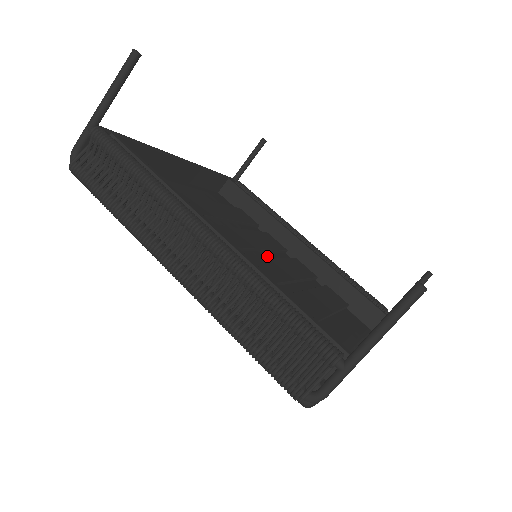
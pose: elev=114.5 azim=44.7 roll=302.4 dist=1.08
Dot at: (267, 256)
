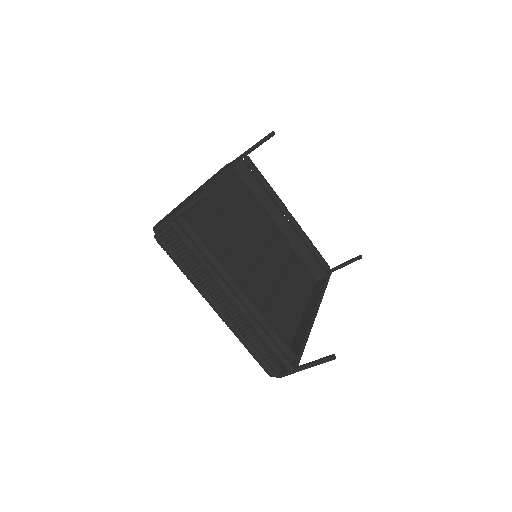
Dot at: (262, 248)
